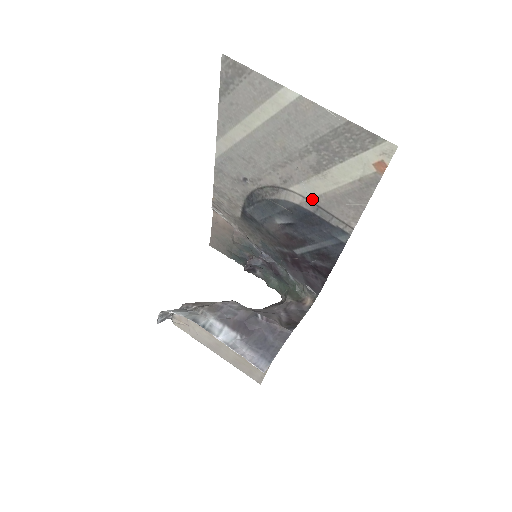
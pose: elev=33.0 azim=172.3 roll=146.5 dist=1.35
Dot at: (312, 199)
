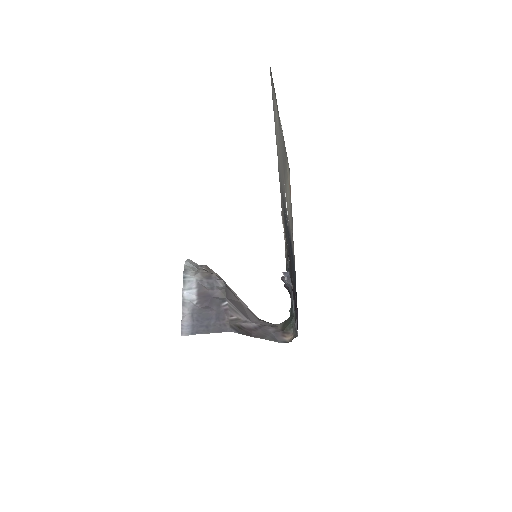
Dot at: occluded
